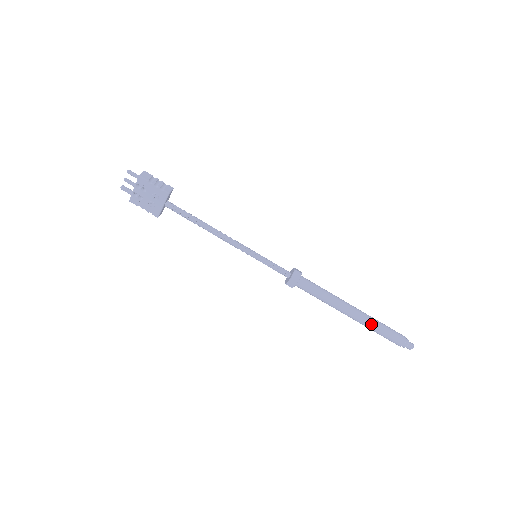
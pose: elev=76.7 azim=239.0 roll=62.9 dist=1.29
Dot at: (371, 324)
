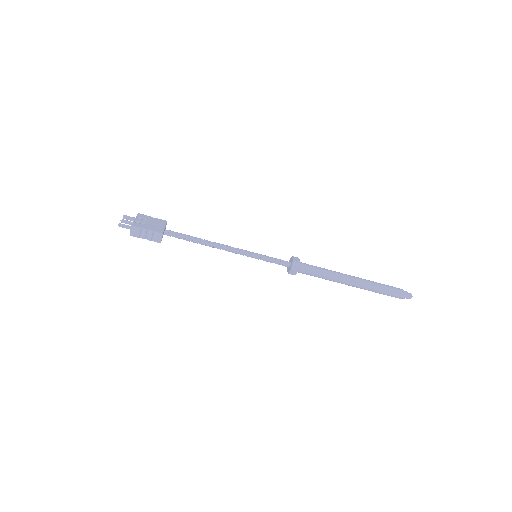
Dot at: (368, 290)
